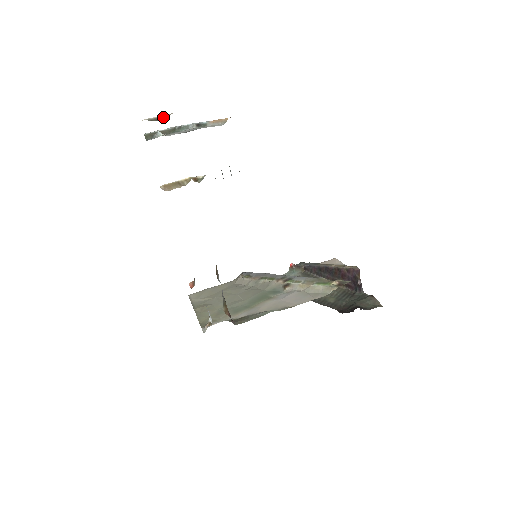
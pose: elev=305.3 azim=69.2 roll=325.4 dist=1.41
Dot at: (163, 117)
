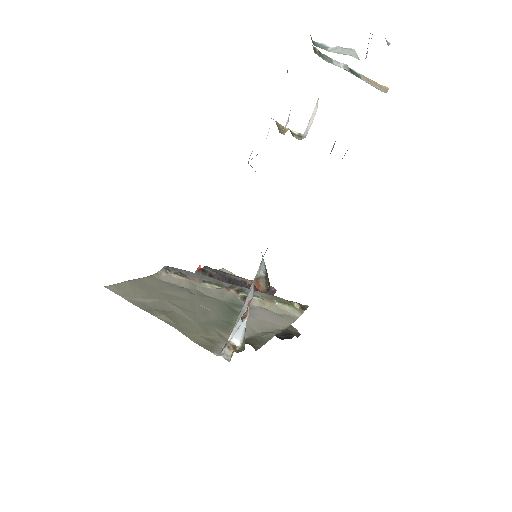
Dot at: (386, 40)
